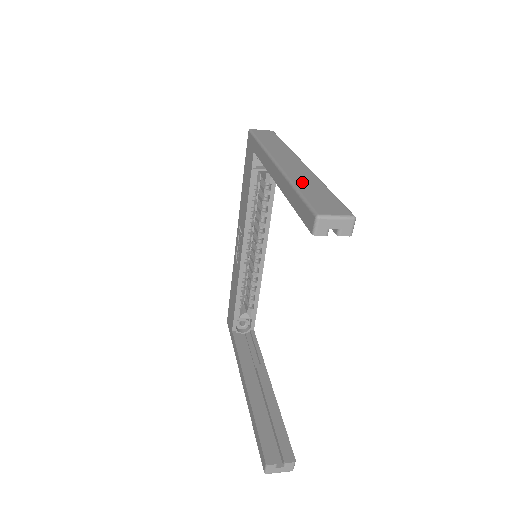
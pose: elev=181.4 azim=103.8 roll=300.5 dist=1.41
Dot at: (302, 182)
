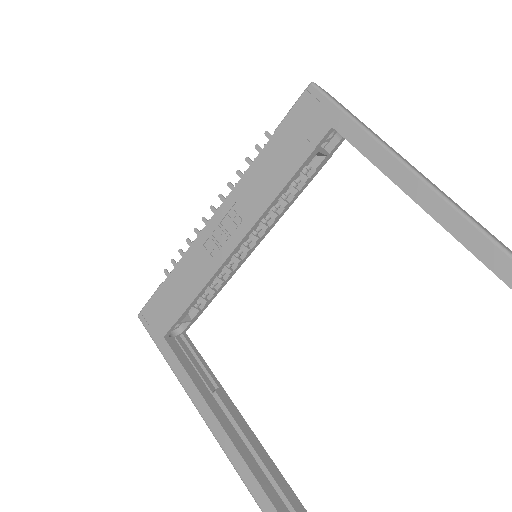
Dot at: (499, 241)
